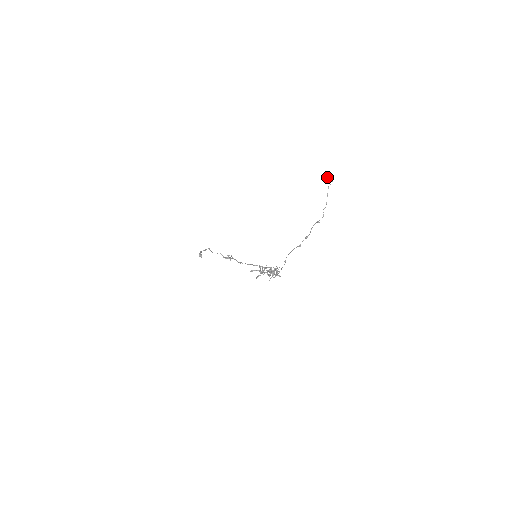
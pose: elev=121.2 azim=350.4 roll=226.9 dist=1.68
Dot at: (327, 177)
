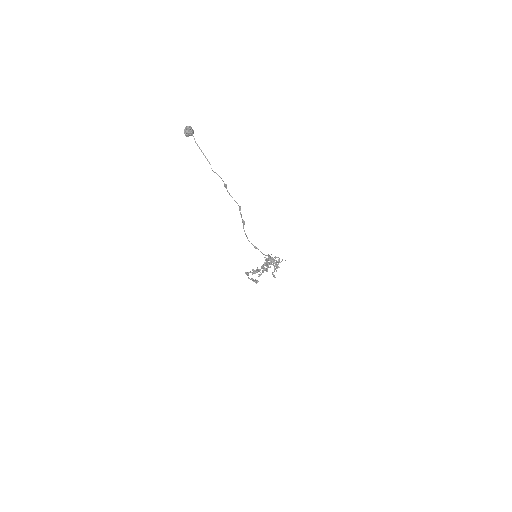
Dot at: (184, 133)
